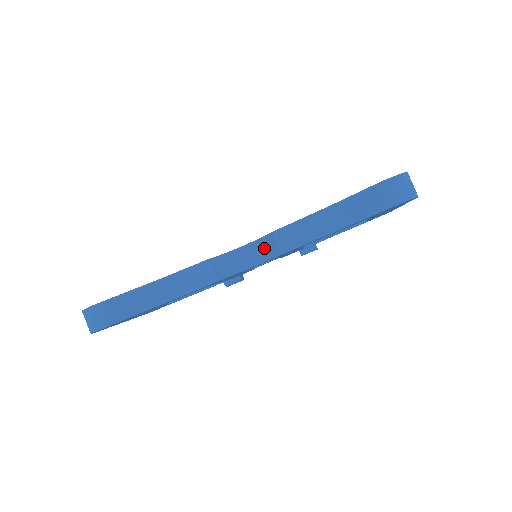
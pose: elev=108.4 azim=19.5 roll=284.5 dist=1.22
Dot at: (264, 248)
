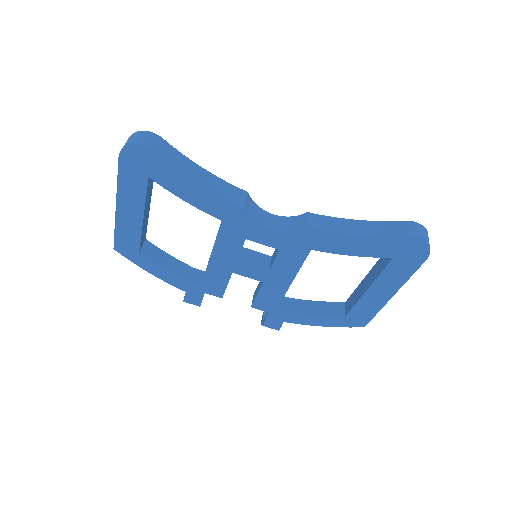
Dot at: (290, 223)
